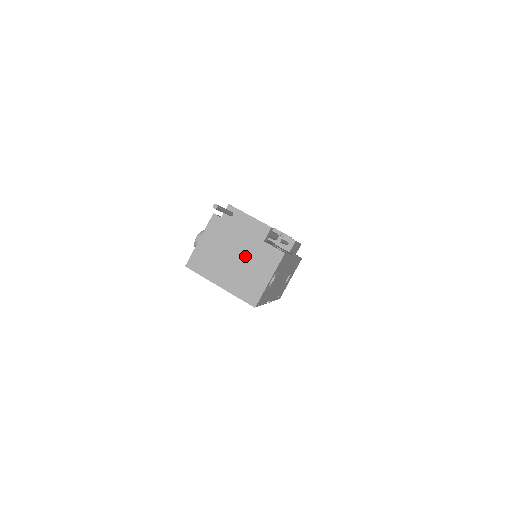
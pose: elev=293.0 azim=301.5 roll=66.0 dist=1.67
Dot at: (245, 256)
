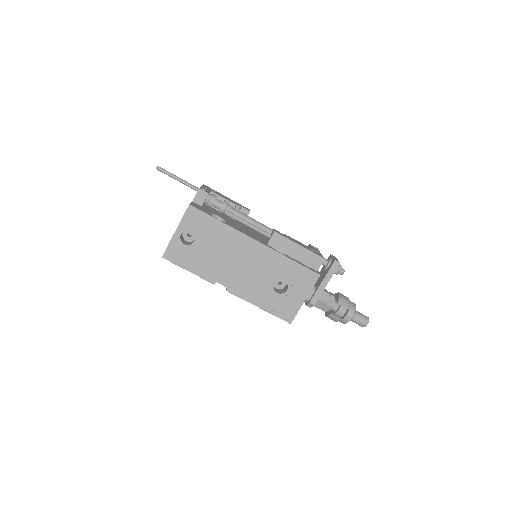
Dot at: occluded
